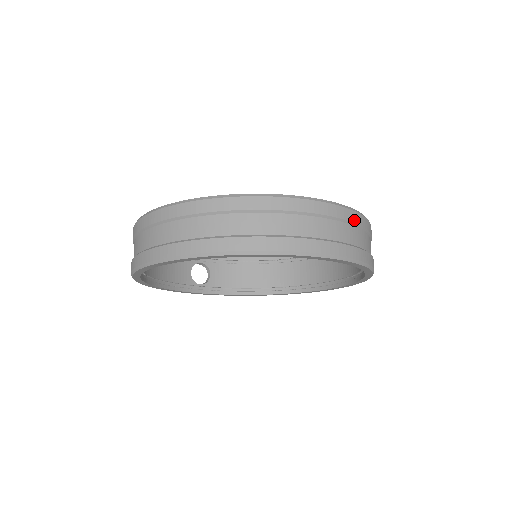
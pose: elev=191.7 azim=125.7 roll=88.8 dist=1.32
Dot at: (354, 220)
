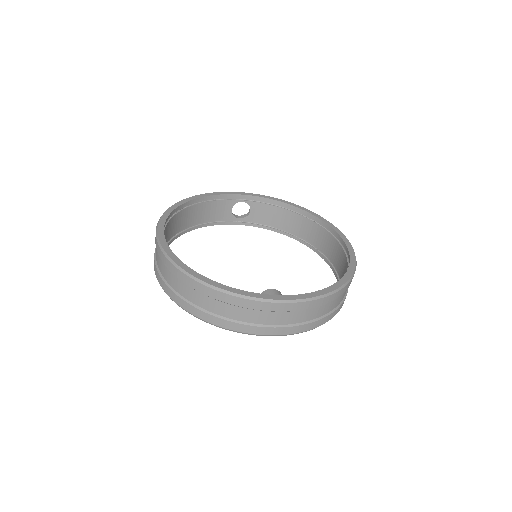
Dot at: (301, 308)
